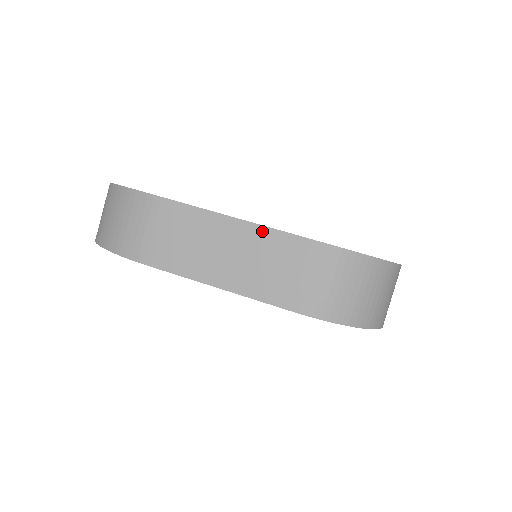
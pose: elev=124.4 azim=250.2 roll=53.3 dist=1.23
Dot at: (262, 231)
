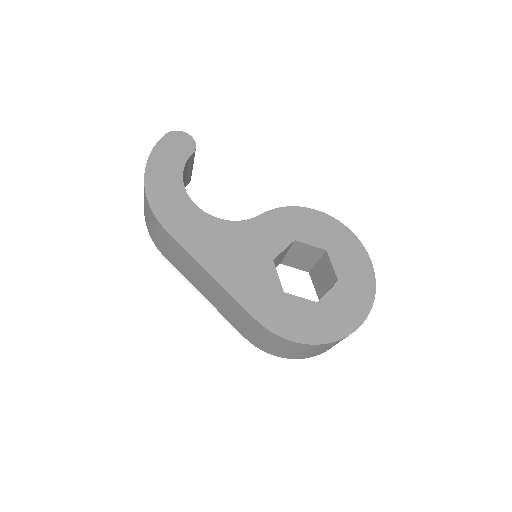
Dot at: (226, 292)
